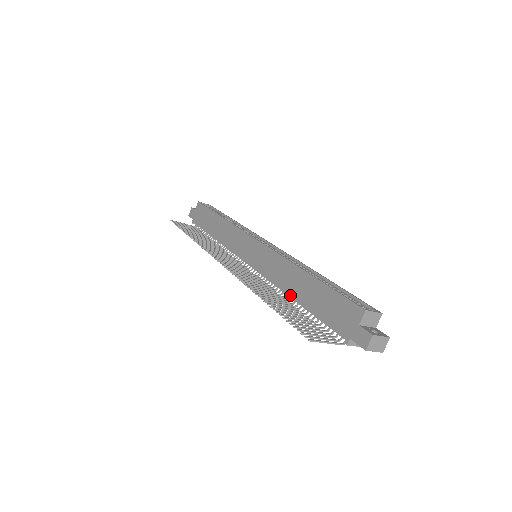
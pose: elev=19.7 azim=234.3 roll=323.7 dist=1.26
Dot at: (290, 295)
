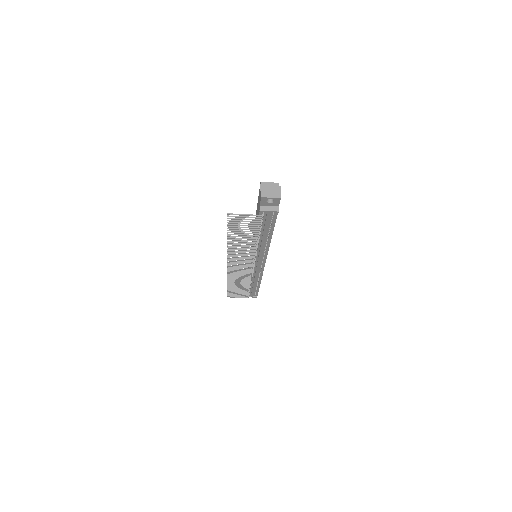
Dot at: occluded
